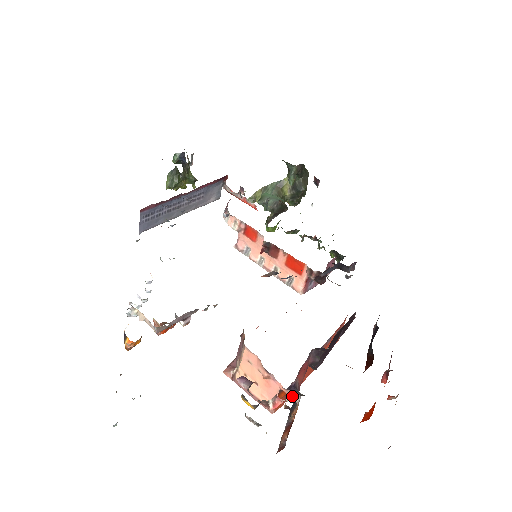
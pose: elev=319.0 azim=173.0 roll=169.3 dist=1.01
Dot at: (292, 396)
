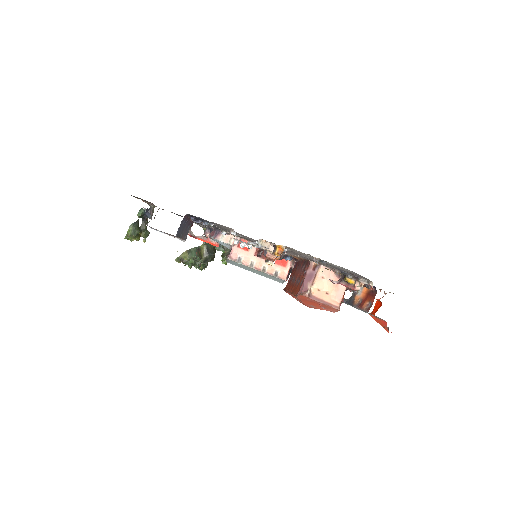
Dot at: (356, 287)
